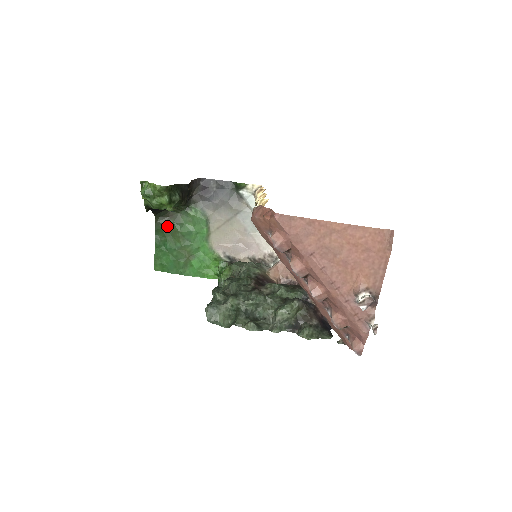
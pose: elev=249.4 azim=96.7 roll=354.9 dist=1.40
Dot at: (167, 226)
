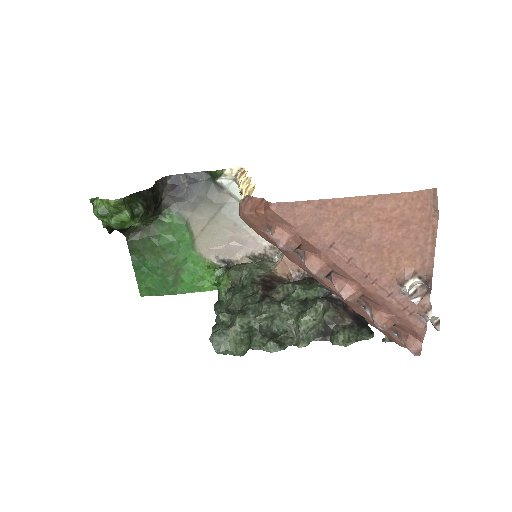
Dot at: (142, 242)
